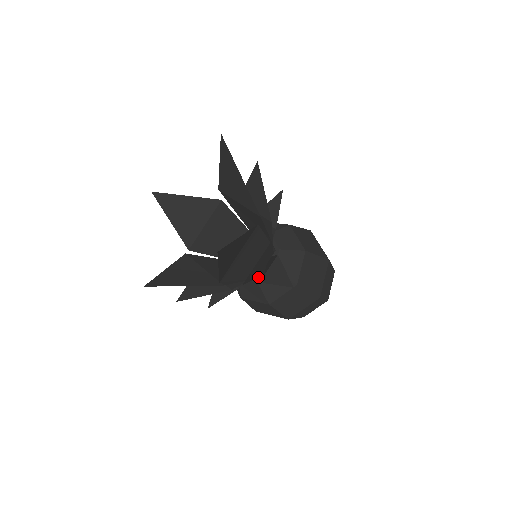
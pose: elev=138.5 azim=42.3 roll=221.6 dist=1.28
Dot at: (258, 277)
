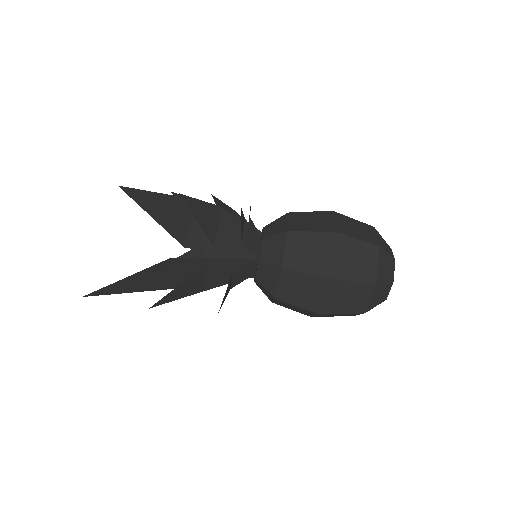
Dot at: (254, 277)
